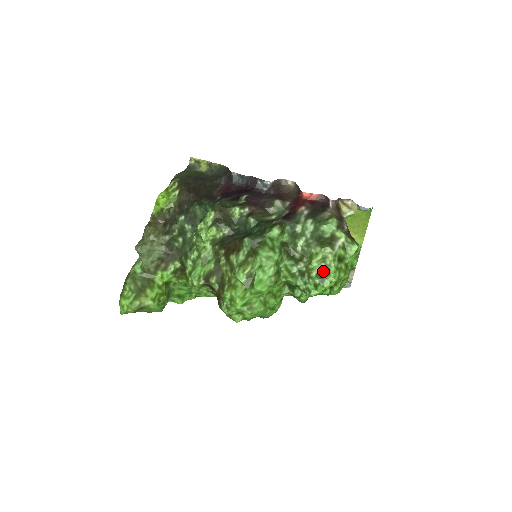
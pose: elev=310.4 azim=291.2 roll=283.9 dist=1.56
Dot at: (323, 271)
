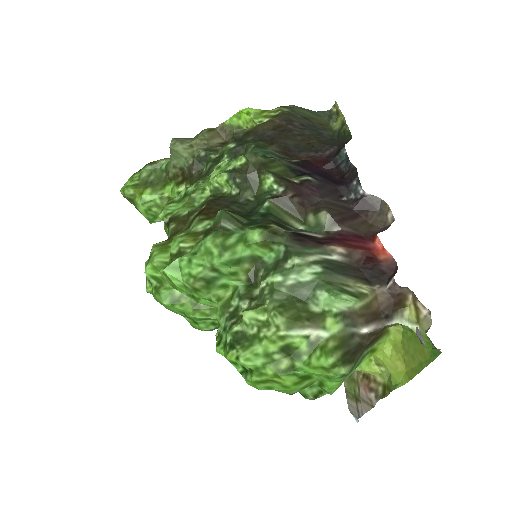
Dot at: (247, 337)
